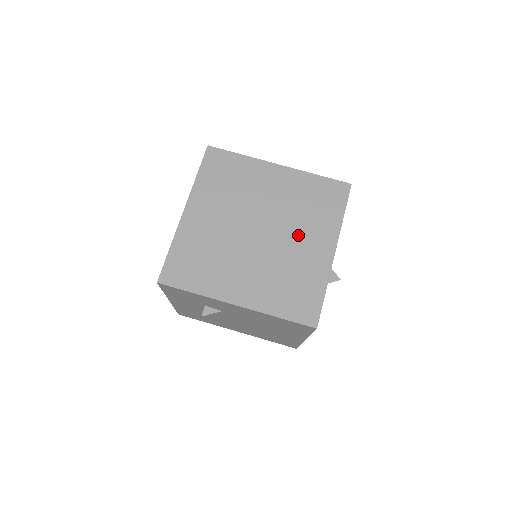
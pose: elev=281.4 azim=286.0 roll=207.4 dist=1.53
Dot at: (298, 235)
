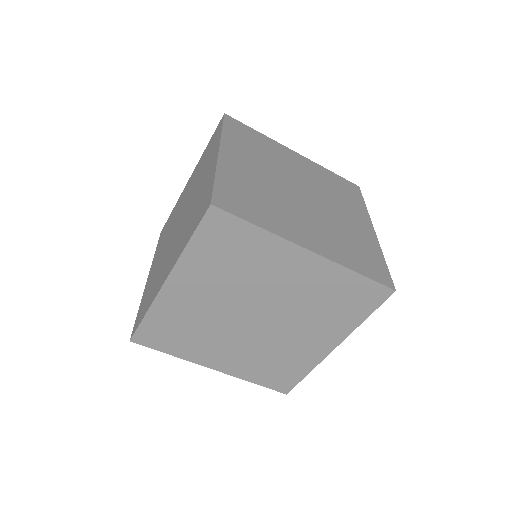
Dot at: (301, 328)
